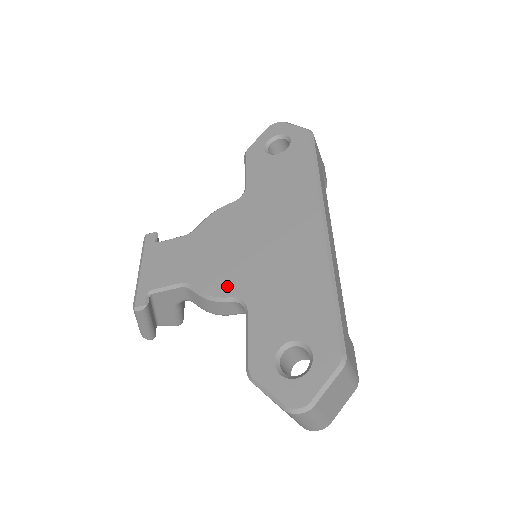
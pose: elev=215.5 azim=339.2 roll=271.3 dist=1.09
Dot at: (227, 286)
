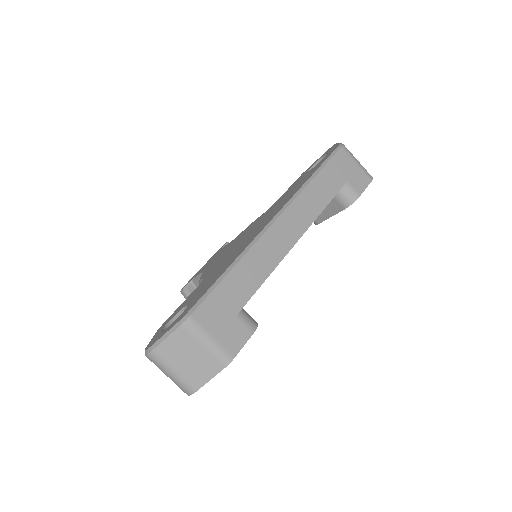
Dot at: (208, 272)
